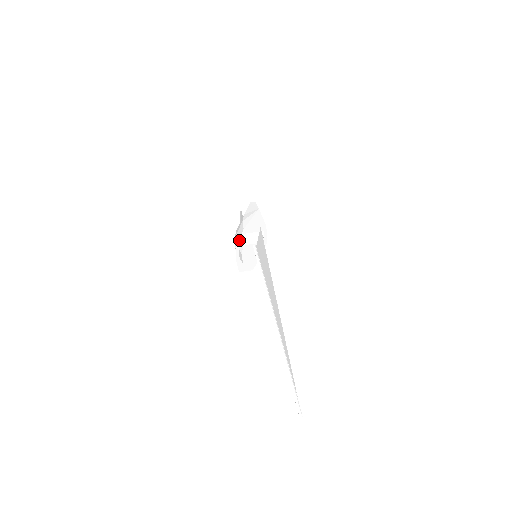
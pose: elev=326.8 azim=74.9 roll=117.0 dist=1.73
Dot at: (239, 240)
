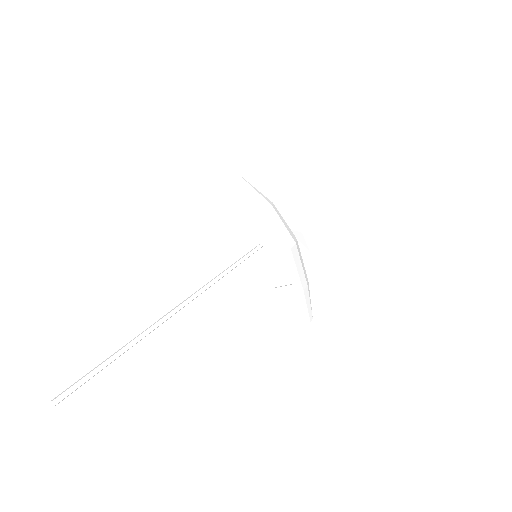
Dot at: occluded
